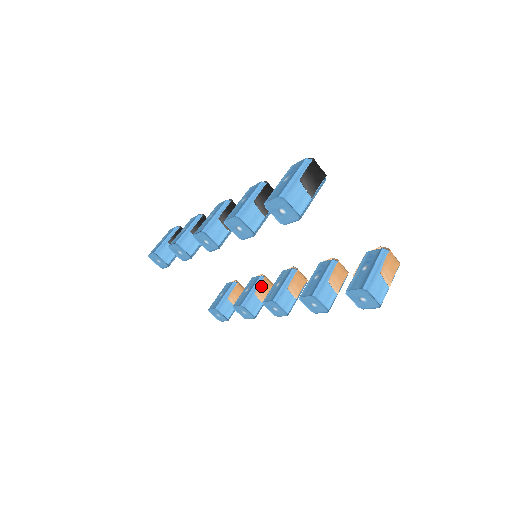
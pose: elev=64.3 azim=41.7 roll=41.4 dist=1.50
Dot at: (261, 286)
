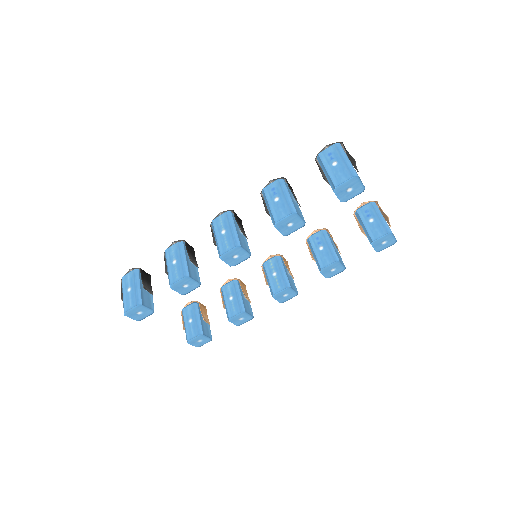
Dot at: (242, 288)
